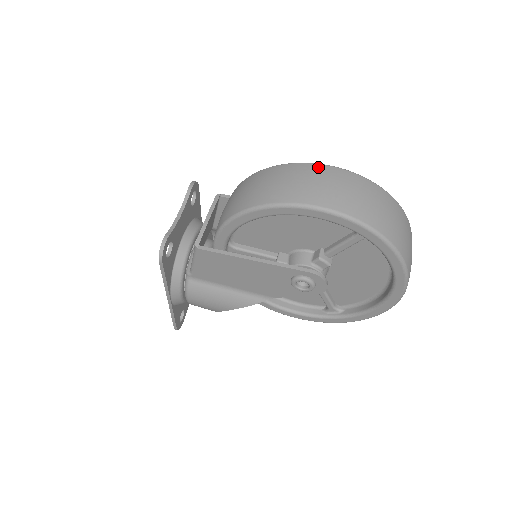
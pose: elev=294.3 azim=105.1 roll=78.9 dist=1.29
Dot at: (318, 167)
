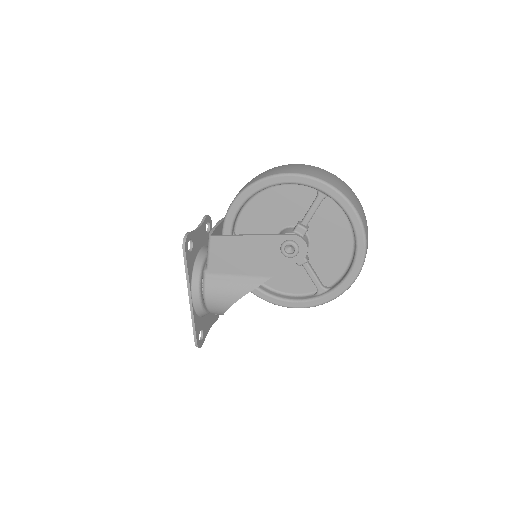
Dot at: occluded
